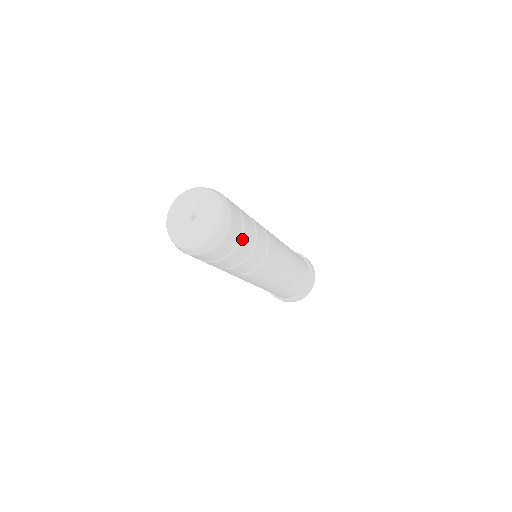
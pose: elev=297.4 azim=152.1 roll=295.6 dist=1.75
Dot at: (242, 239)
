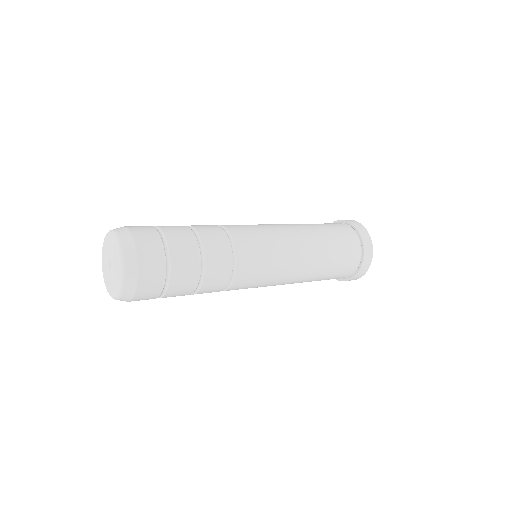
Dot at: (172, 265)
